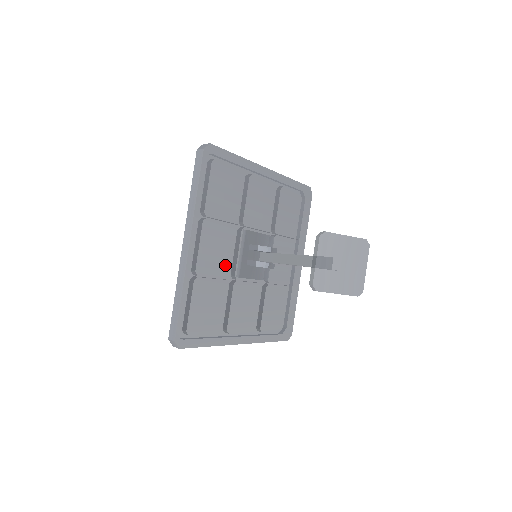
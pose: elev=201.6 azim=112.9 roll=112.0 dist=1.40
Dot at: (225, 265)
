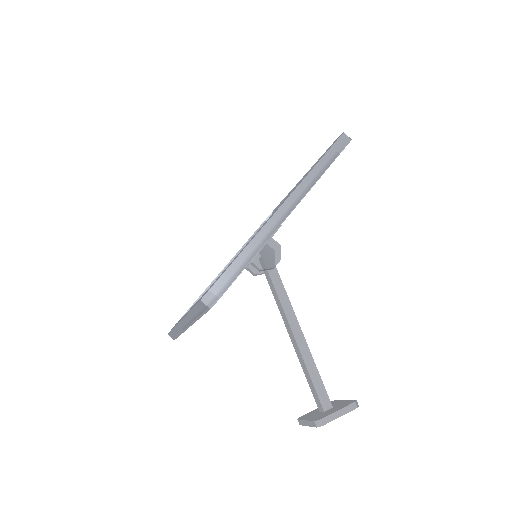
Dot at: occluded
